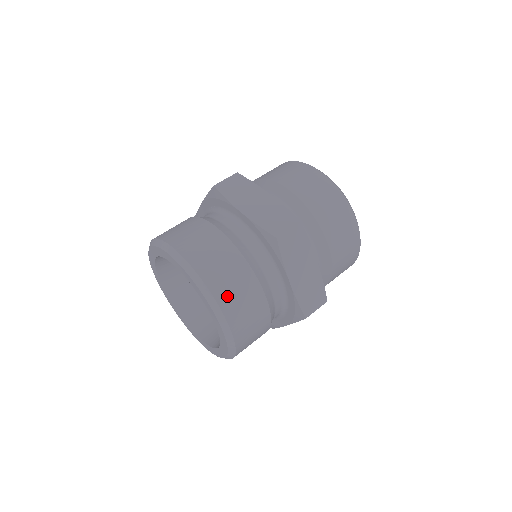
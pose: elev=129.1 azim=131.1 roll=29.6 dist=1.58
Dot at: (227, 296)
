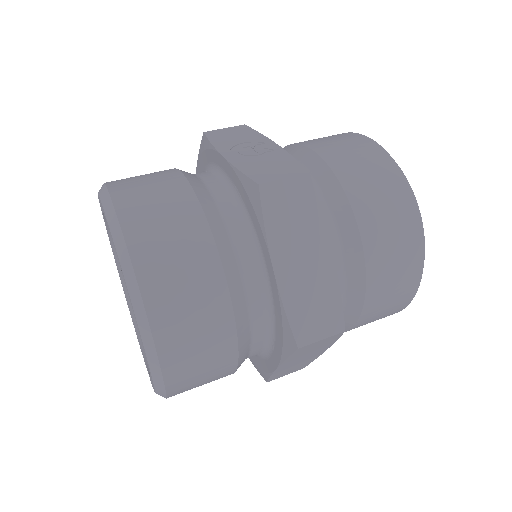
Dot at: (184, 378)
